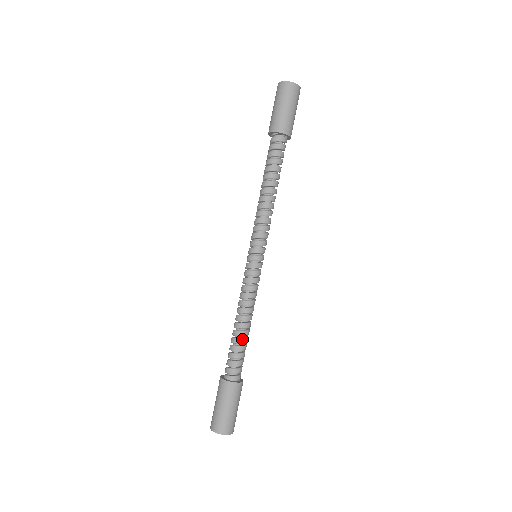
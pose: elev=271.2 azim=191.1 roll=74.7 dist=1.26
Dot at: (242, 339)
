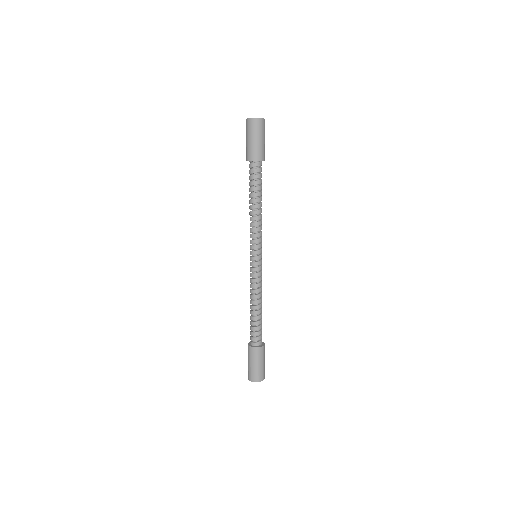
Dot at: (254, 317)
